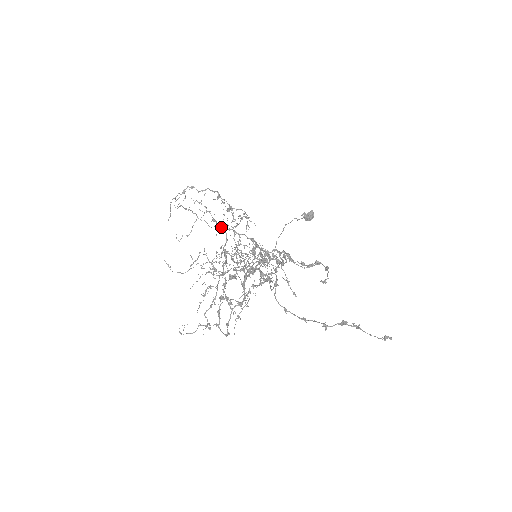
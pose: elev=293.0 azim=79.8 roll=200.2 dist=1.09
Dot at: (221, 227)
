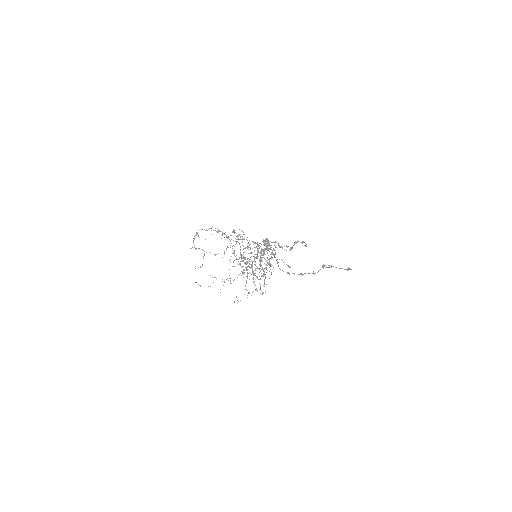
Dot at: (224, 251)
